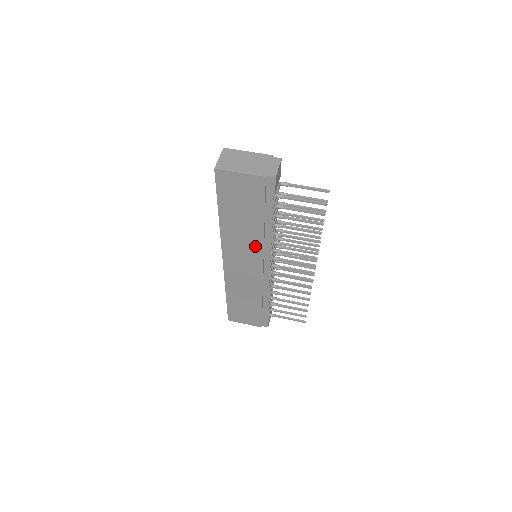
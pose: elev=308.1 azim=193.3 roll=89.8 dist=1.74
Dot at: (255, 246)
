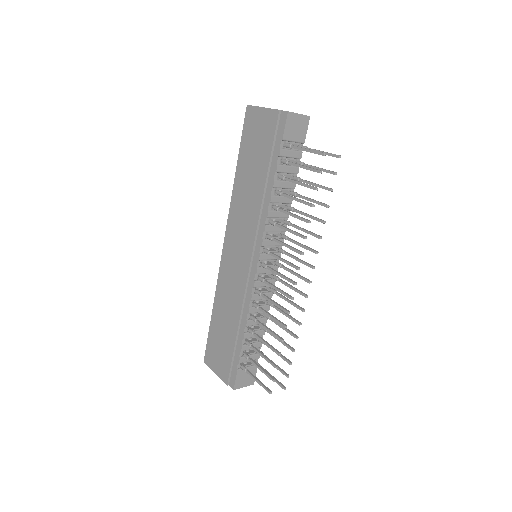
Dot at: (252, 220)
